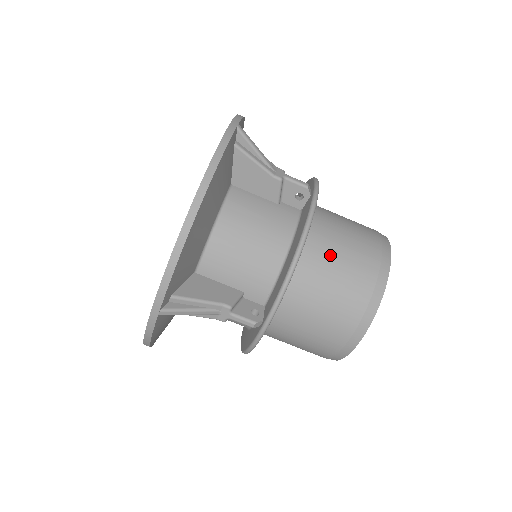
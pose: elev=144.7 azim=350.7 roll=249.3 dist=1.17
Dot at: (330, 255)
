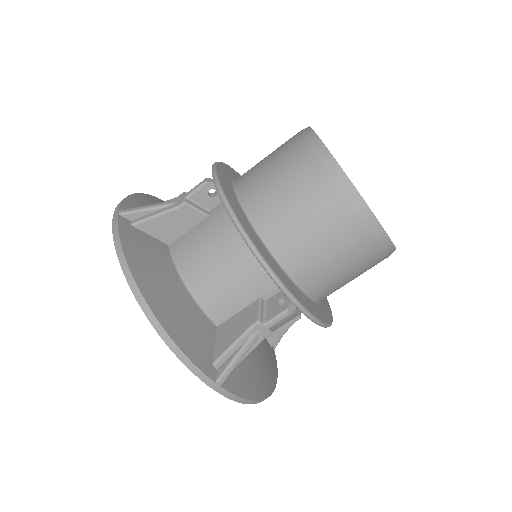
Dot at: (275, 201)
